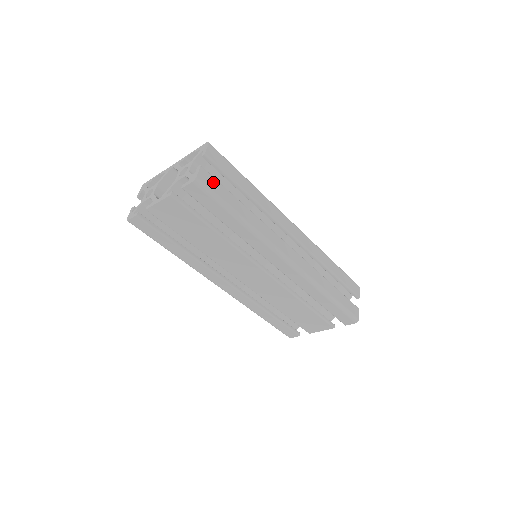
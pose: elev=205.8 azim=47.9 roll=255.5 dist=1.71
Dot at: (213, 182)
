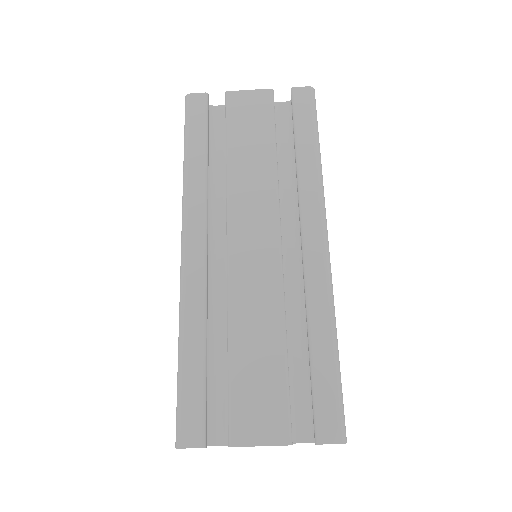
Dot at: occluded
